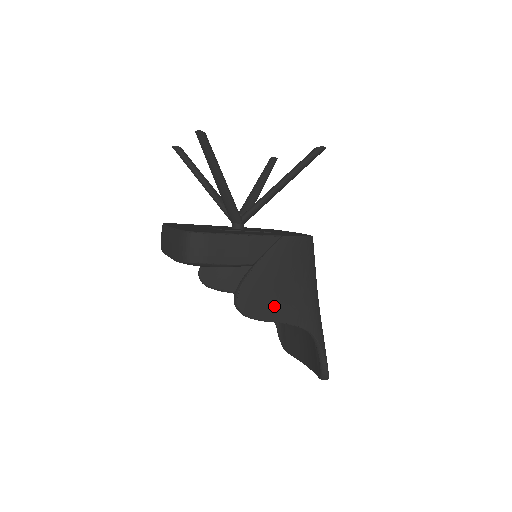
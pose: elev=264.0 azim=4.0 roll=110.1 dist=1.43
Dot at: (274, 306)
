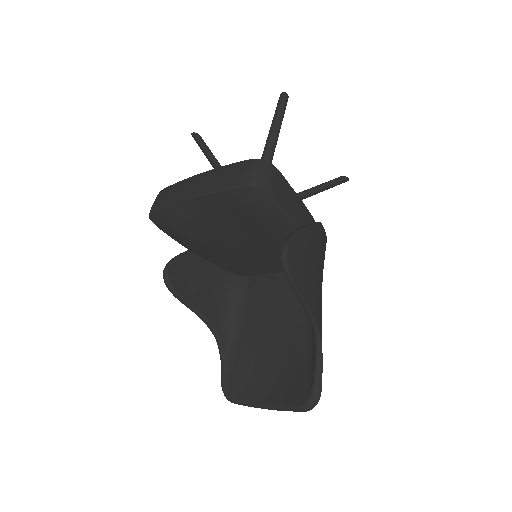
Dot at: (306, 281)
